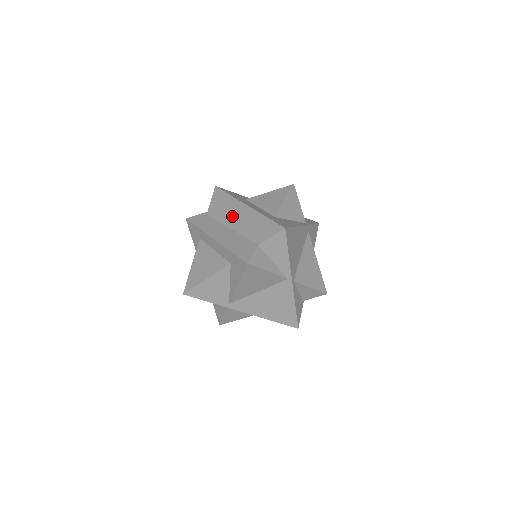
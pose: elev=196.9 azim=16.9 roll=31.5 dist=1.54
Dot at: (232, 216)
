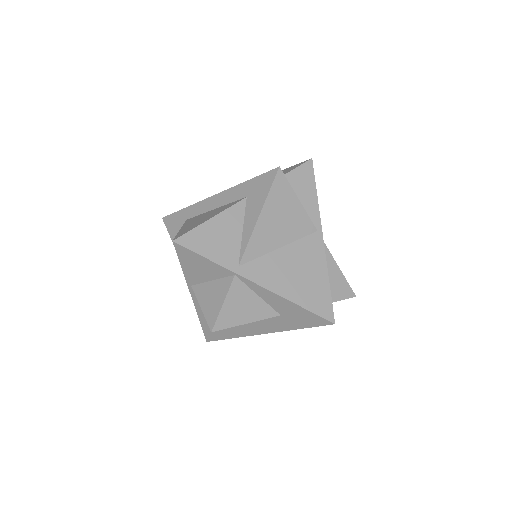
Dot at: occluded
